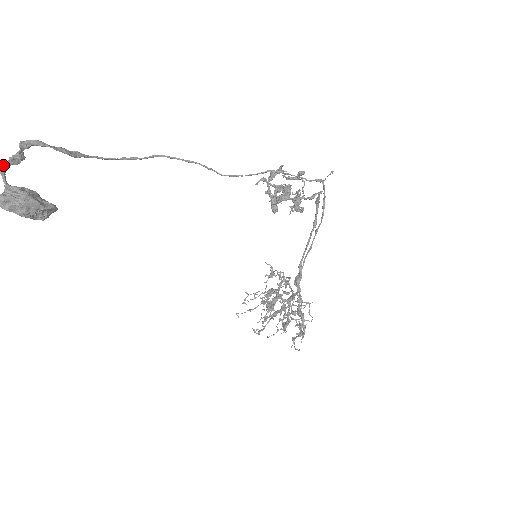
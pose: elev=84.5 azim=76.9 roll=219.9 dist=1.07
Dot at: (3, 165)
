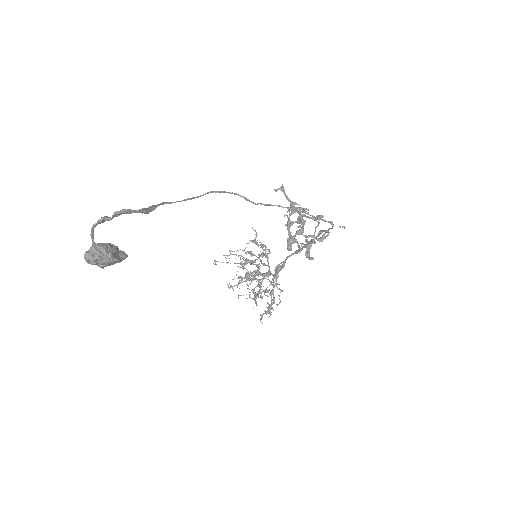
Dot at: (93, 226)
